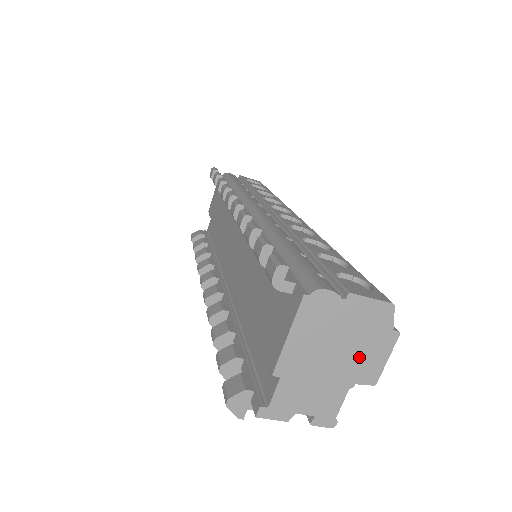
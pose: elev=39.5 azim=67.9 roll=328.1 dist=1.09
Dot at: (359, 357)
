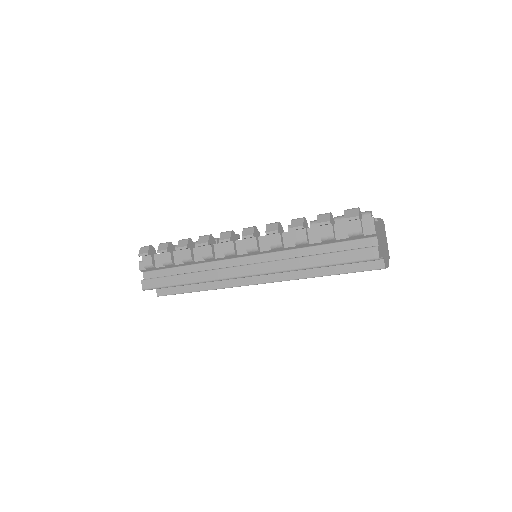
Dot at: (385, 254)
